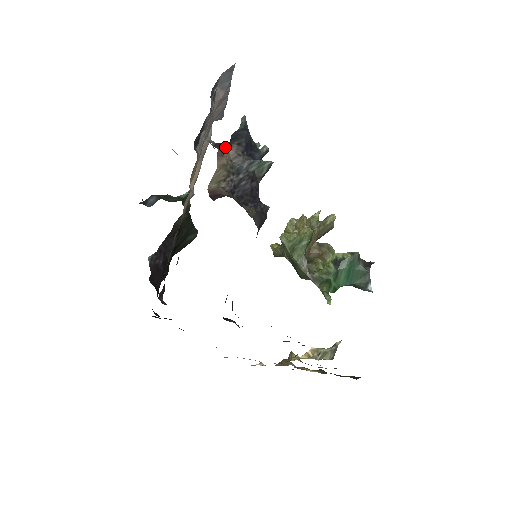
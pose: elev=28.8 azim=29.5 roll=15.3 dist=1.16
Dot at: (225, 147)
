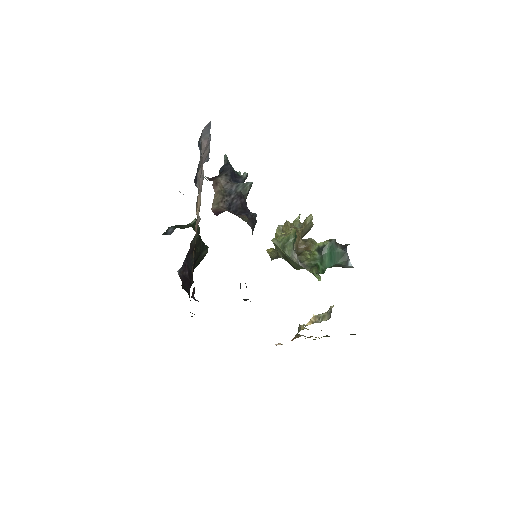
Dot at: (217, 179)
